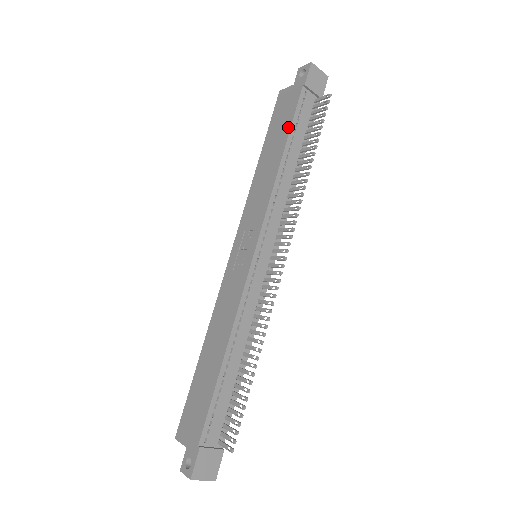
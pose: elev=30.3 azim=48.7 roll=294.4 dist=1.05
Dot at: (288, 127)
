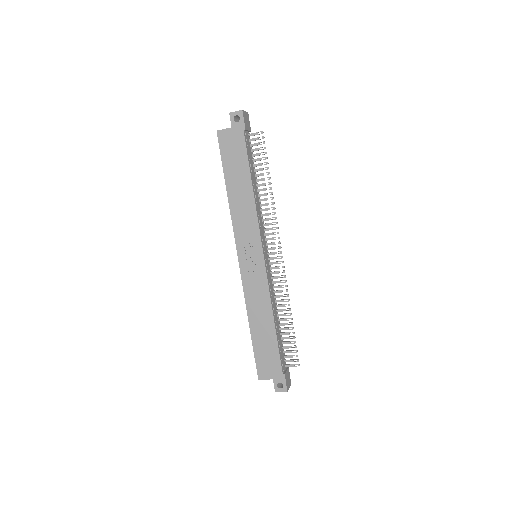
Dot at: (246, 164)
